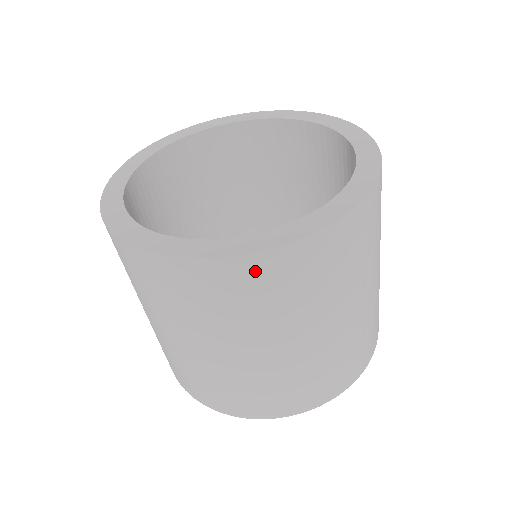
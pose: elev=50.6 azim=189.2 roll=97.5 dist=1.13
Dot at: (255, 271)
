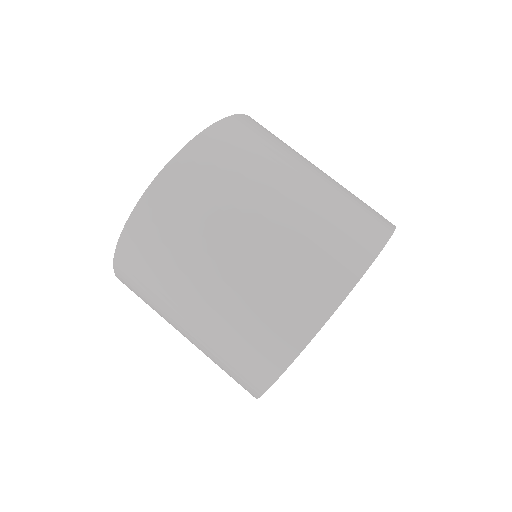
Dot at: (242, 125)
